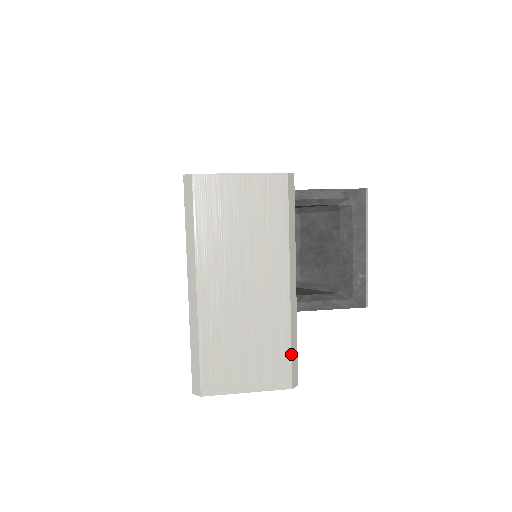
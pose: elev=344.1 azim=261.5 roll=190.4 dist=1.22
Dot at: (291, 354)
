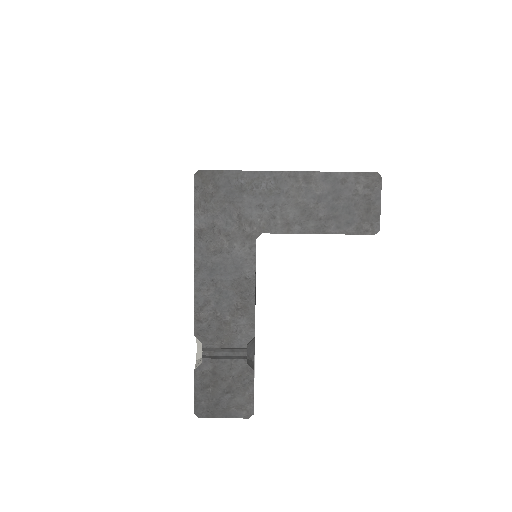
Dot at: occluded
